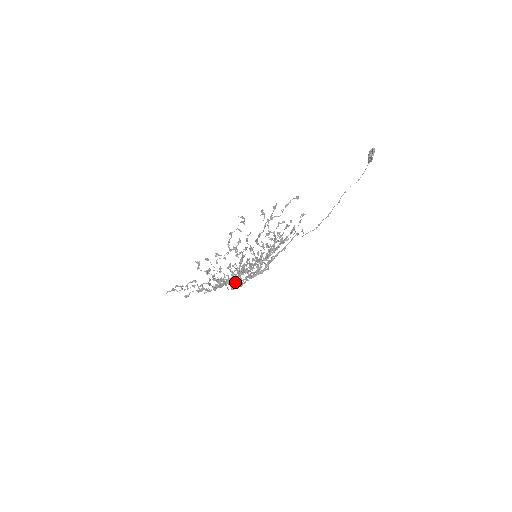
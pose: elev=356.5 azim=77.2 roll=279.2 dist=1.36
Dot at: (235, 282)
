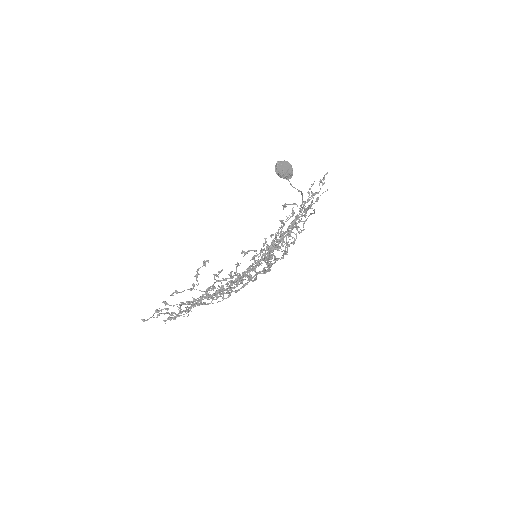
Dot at: (243, 287)
